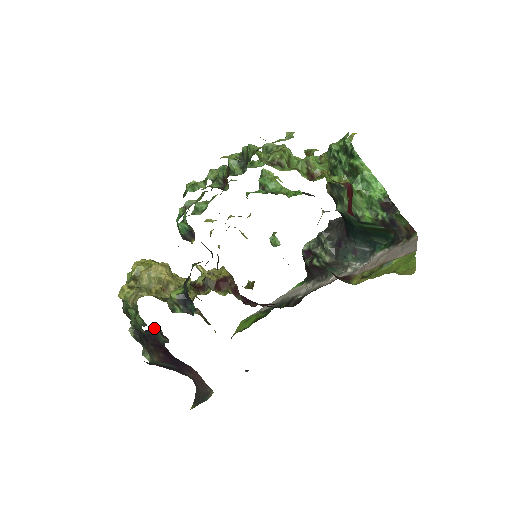
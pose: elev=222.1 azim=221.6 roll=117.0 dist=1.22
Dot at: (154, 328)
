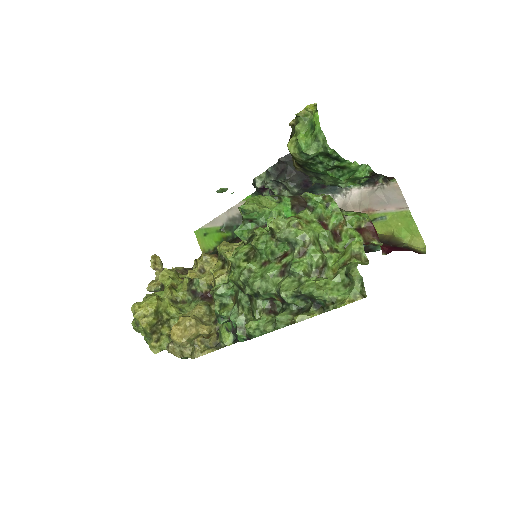
Dot at: occluded
